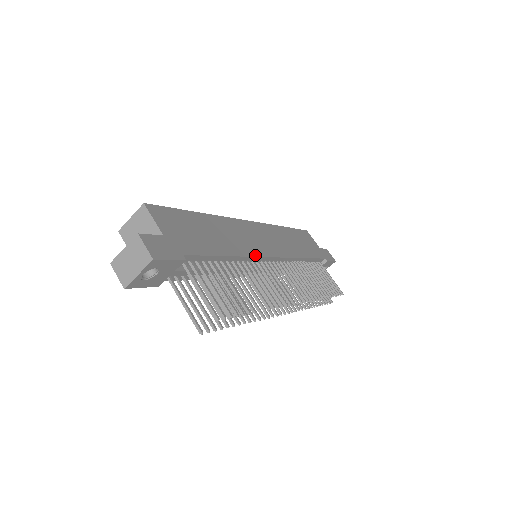
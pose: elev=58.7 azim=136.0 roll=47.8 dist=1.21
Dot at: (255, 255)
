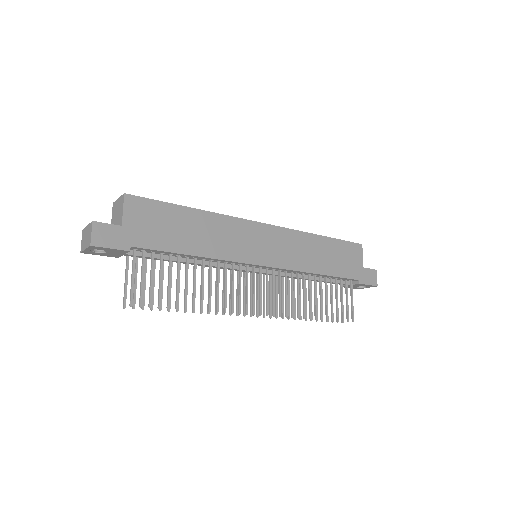
Dot at: (234, 260)
